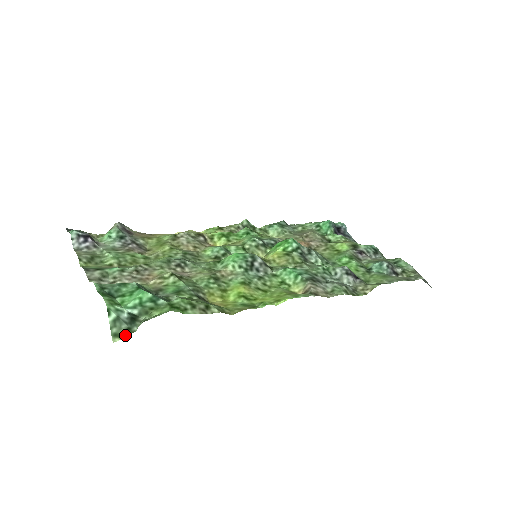
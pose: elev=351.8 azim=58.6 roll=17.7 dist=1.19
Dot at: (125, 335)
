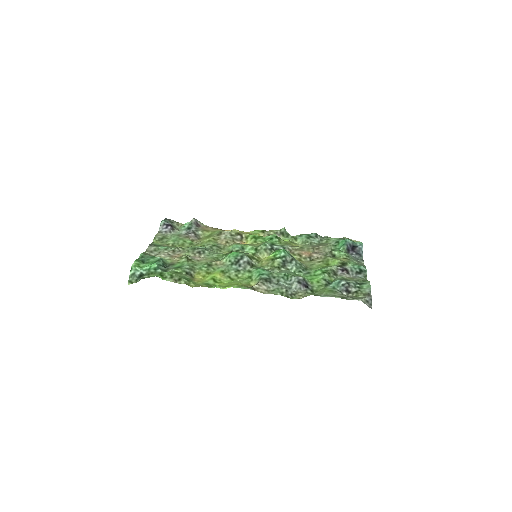
Dot at: occluded
